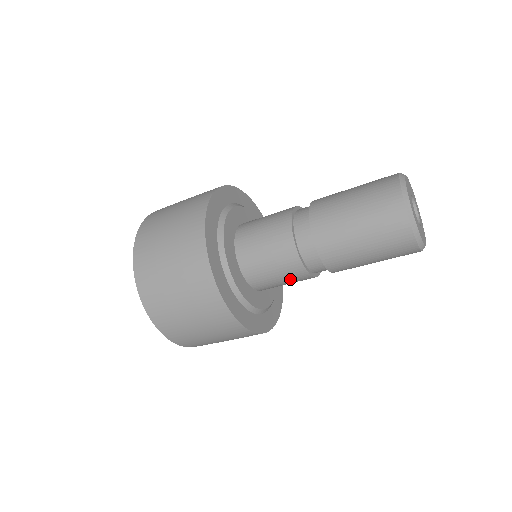
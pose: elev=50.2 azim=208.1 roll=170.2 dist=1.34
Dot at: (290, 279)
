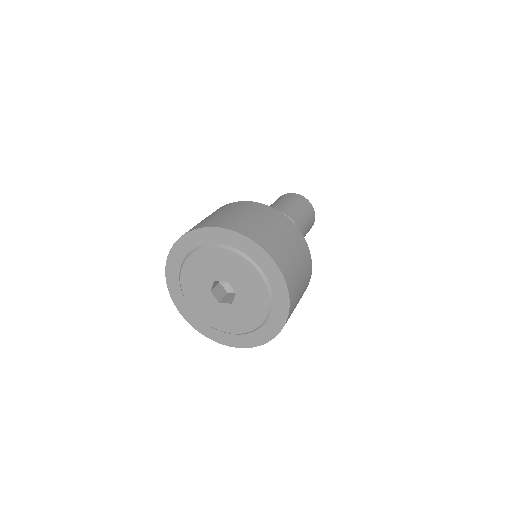
Dot at: occluded
